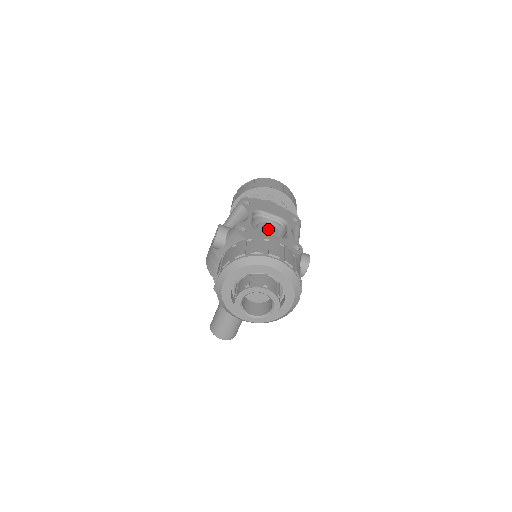
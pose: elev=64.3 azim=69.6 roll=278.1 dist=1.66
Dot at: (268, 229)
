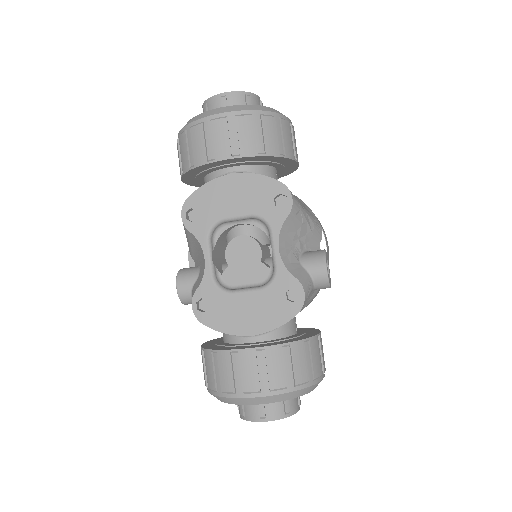
Dot at: (243, 257)
